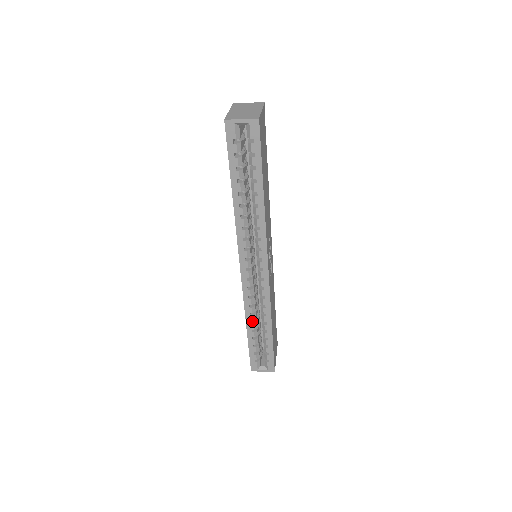
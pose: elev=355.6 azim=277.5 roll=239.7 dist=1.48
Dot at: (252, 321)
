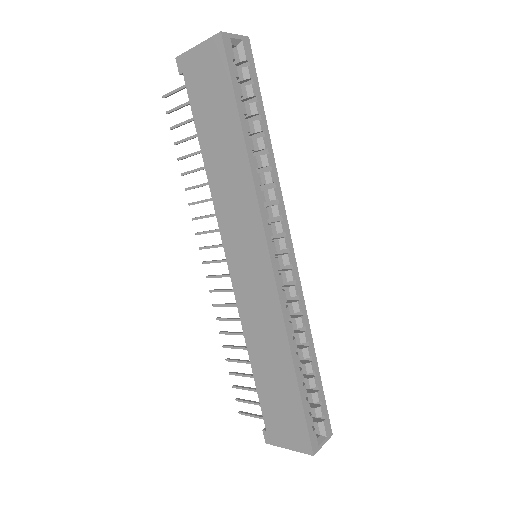
Dot at: (296, 349)
